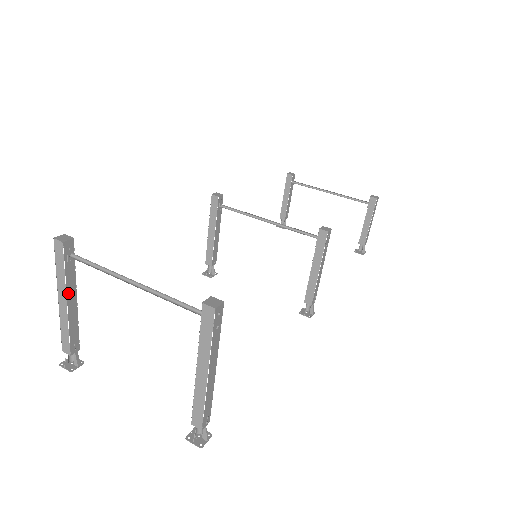
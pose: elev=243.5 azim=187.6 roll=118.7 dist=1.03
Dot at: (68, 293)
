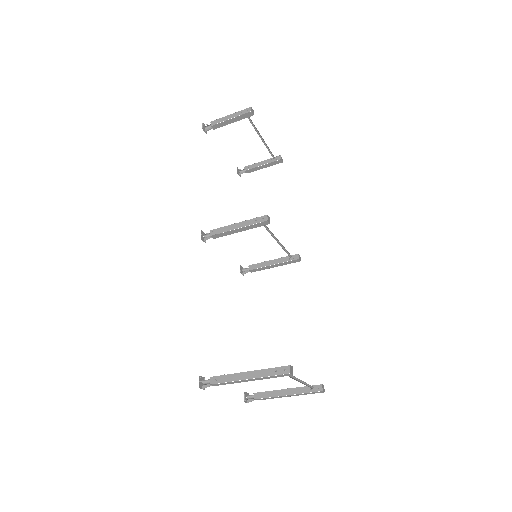
Dot at: (258, 378)
